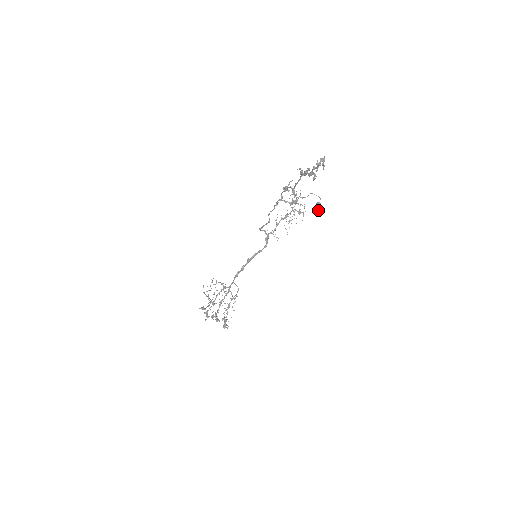
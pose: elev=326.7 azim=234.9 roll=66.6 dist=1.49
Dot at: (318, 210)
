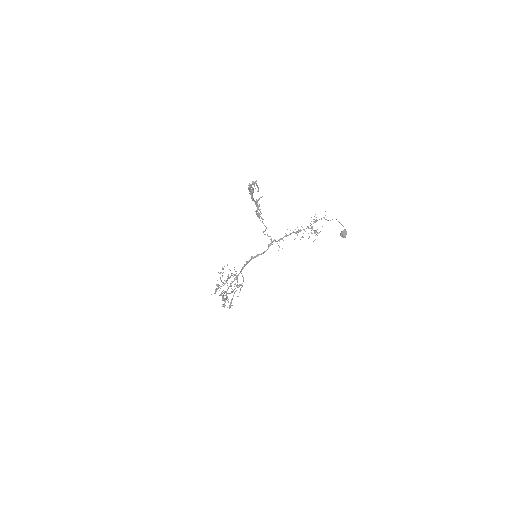
Dot at: (342, 237)
